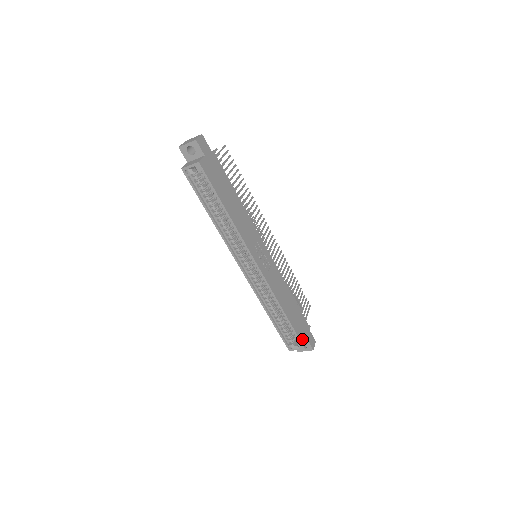
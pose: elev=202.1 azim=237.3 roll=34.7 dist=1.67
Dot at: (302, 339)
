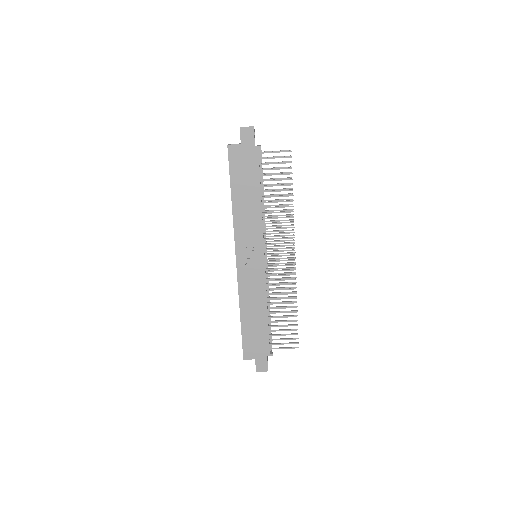
Dot at: (247, 351)
